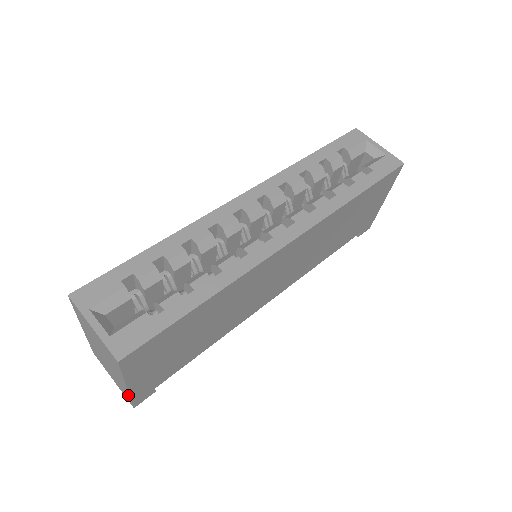
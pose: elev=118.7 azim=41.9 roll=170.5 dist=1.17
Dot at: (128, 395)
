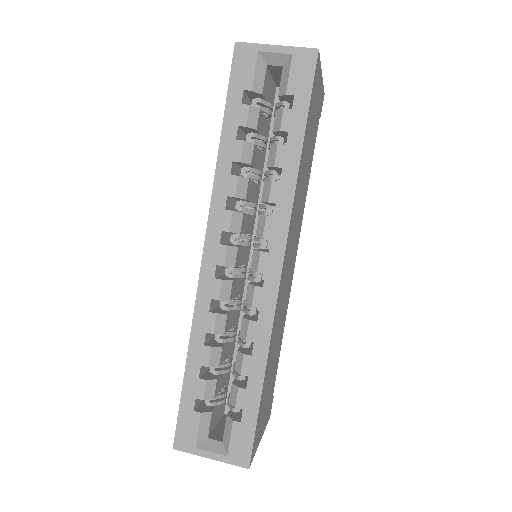
Dot at: occluded
